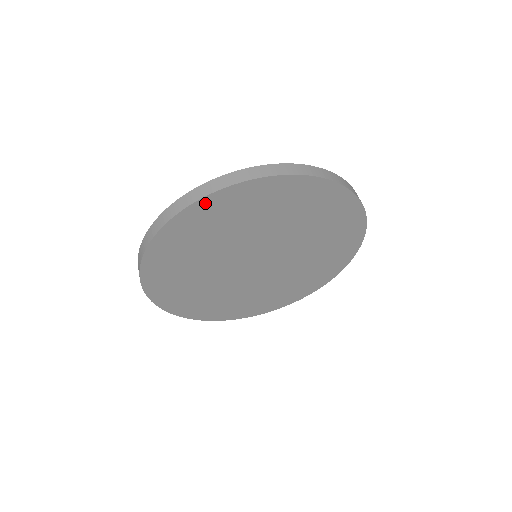
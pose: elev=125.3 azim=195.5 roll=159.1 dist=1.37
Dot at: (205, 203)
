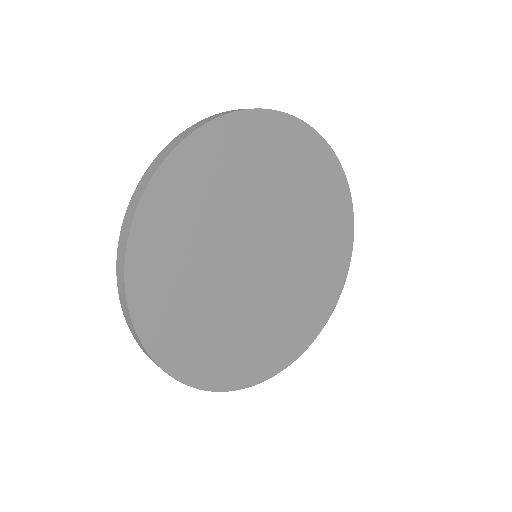
Dot at: (225, 125)
